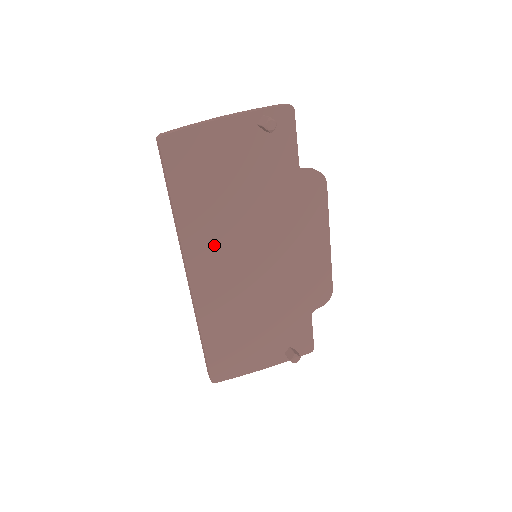
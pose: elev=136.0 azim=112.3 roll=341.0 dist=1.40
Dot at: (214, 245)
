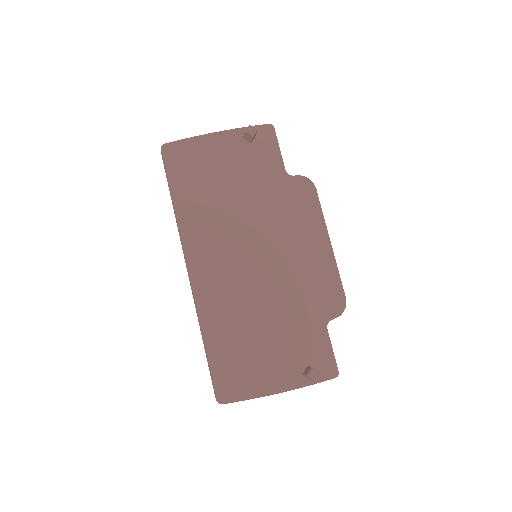
Dot at: (212, 239)
